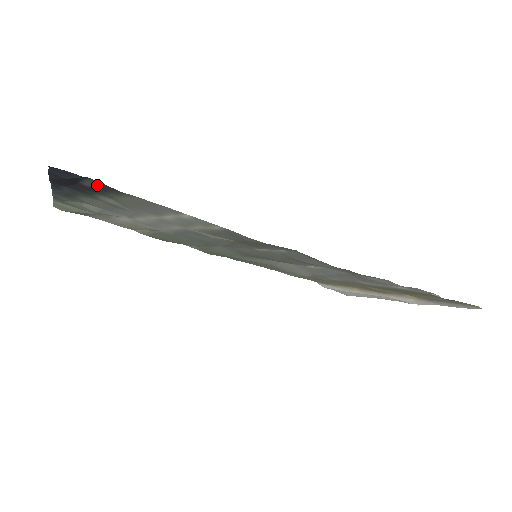
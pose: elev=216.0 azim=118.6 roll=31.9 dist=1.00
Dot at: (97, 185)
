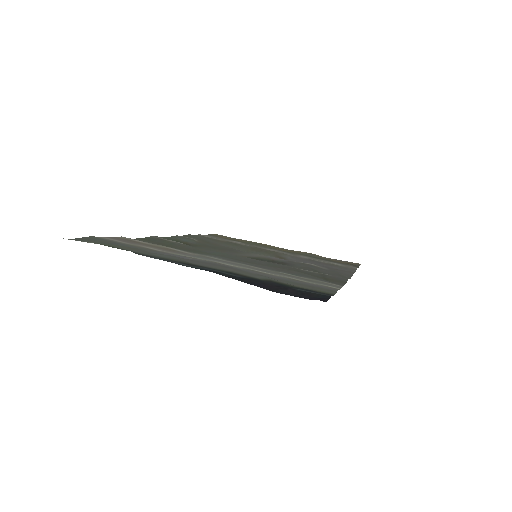
Dot at: (315, 292)
